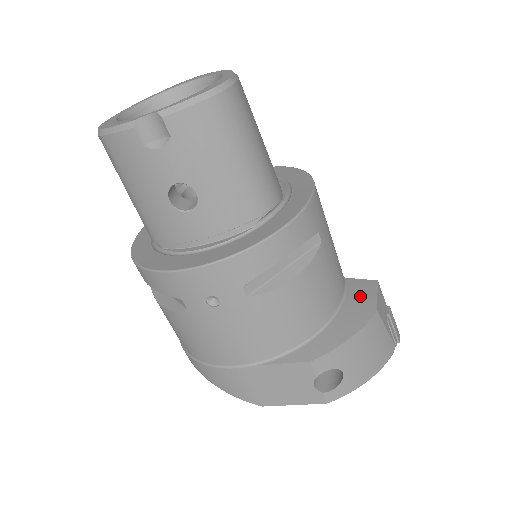
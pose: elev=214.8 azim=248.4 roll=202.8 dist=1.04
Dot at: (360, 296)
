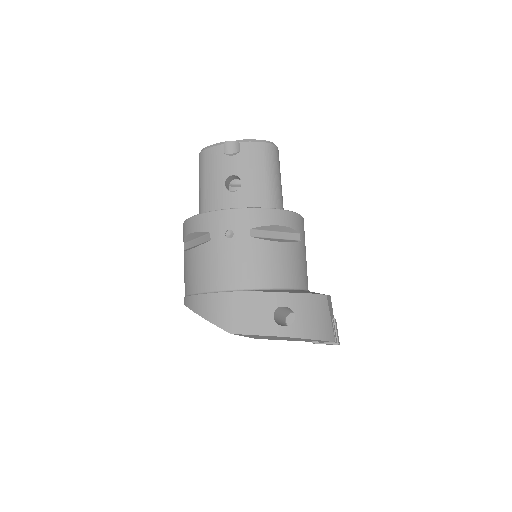
Dot at: occluded
